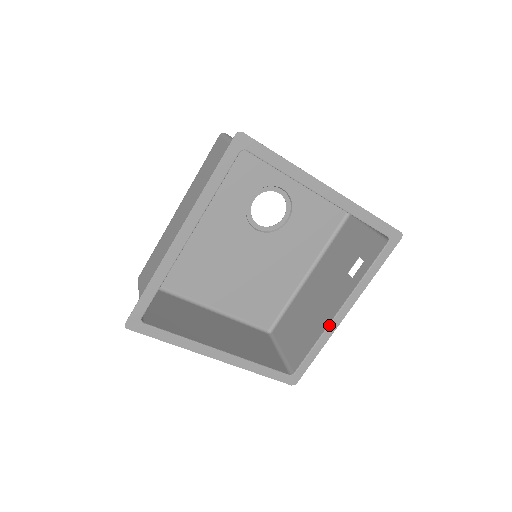
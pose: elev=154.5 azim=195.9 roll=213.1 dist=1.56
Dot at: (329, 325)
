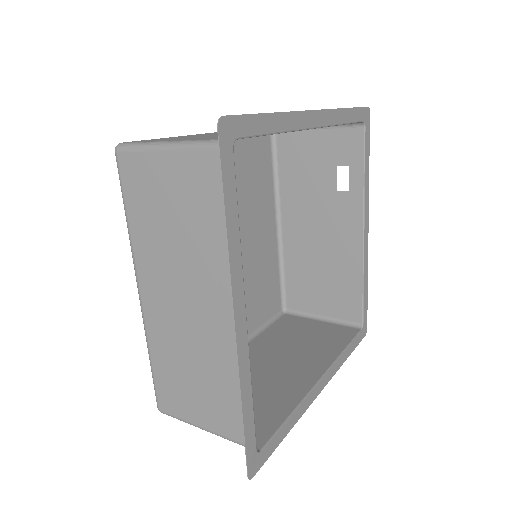
Dot at: (364, 254)
